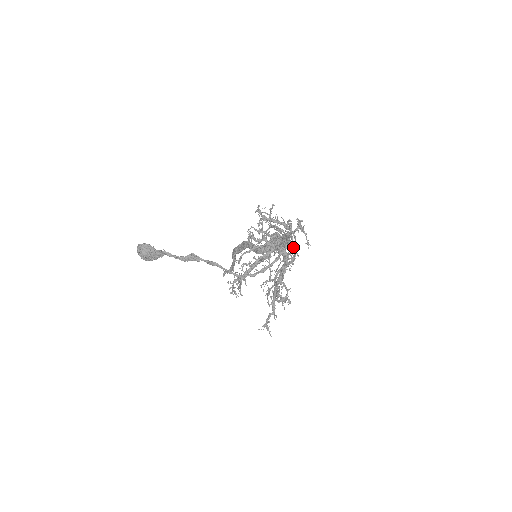
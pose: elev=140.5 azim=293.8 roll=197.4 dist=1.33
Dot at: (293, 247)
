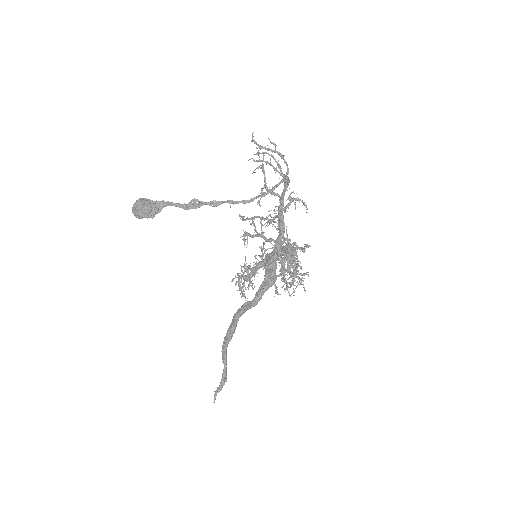
Dot at: occluded
